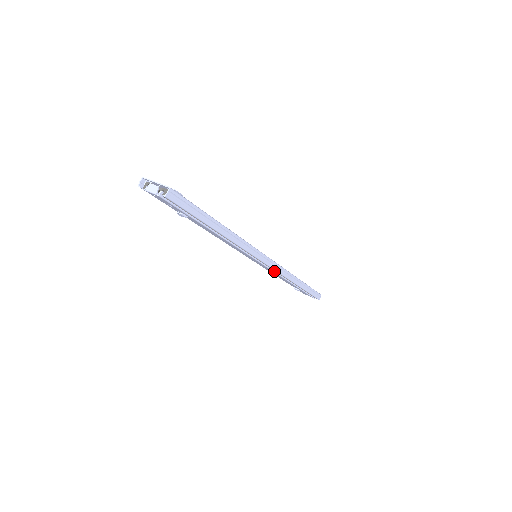
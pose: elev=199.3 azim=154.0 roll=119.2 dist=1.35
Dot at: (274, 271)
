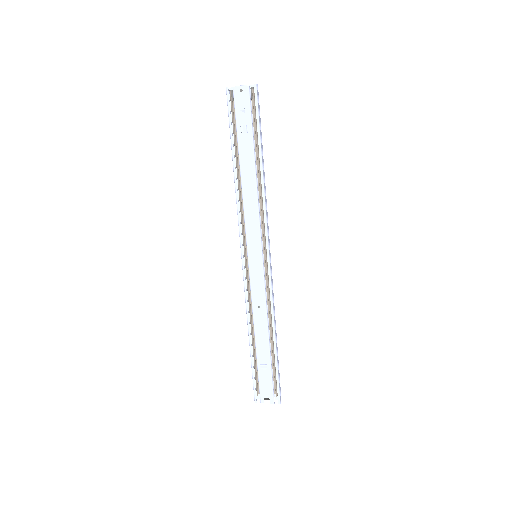
Dot at: (265, 289)
